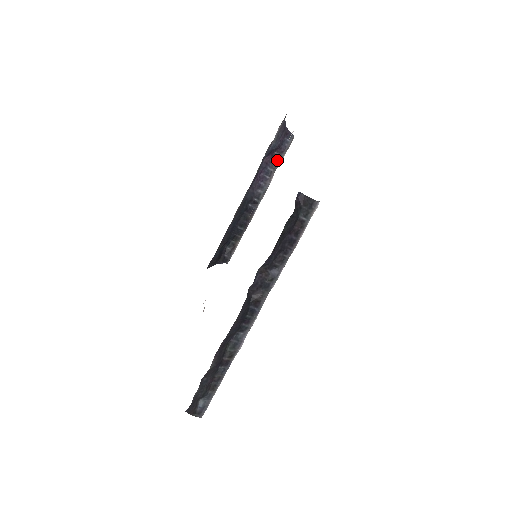
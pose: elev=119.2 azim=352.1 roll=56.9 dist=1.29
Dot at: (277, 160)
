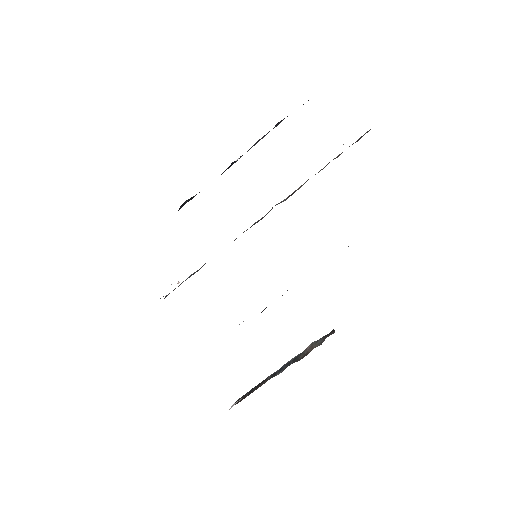
Dot at: (282, 120)
